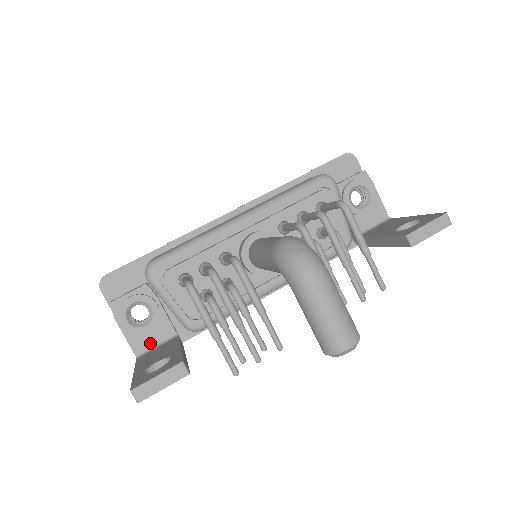
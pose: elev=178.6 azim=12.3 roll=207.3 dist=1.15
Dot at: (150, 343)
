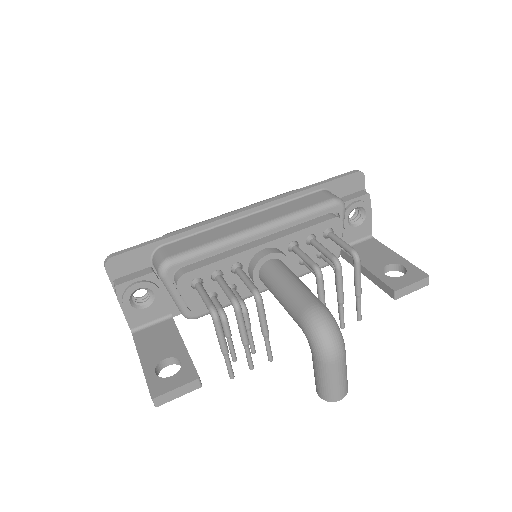
Dot at: (146, 321)
